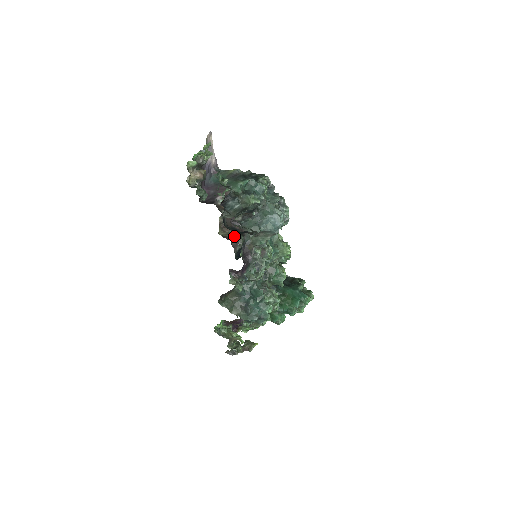
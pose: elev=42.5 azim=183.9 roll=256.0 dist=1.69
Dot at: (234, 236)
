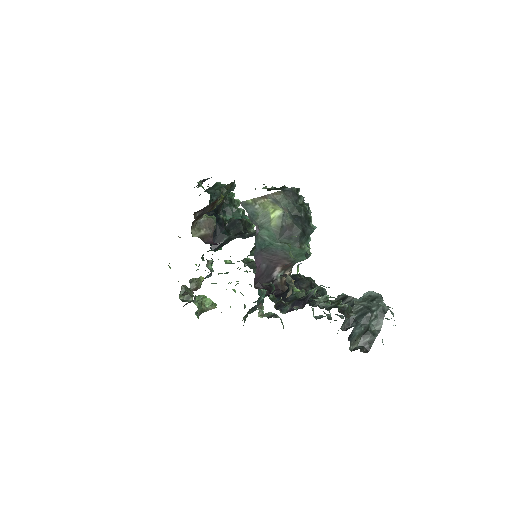
Dot at: (209, 228)
